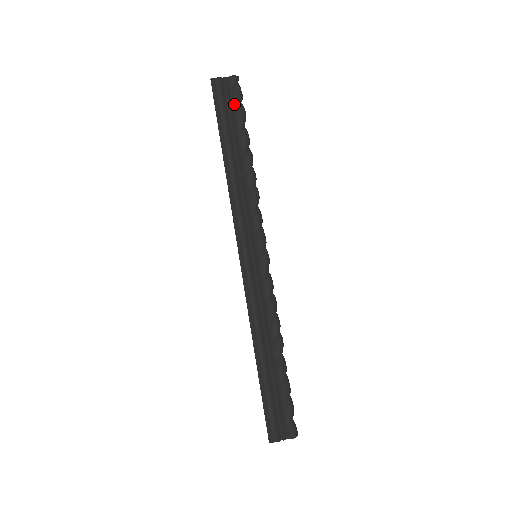
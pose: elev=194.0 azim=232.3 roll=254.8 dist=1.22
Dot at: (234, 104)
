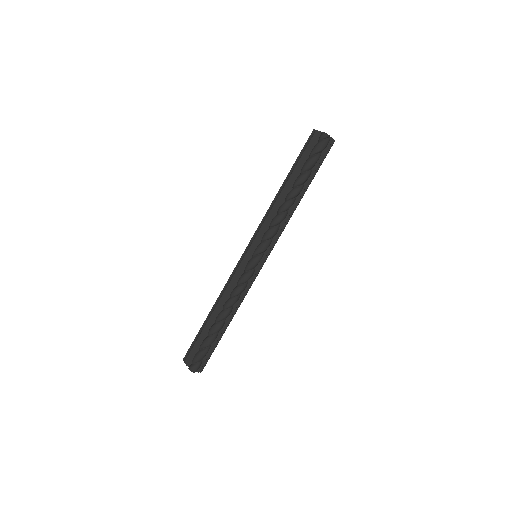
Dot at: (311, 152)
